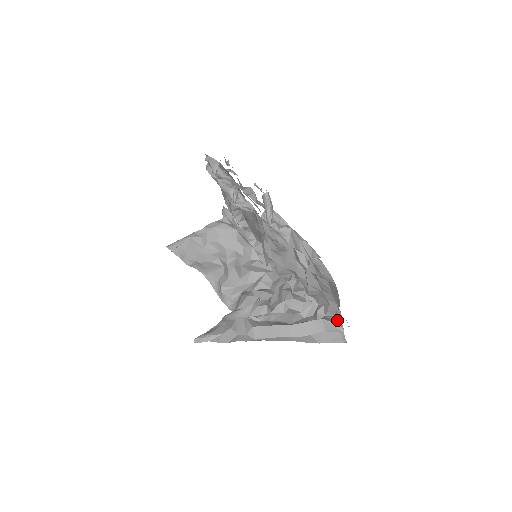
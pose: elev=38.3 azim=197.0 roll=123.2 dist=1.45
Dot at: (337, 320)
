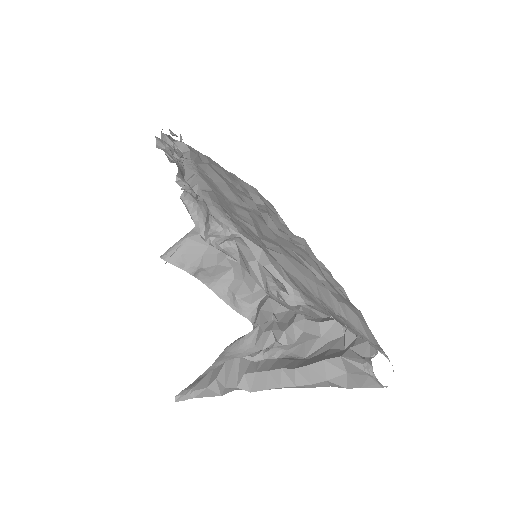
Dot at: (372, 348)
